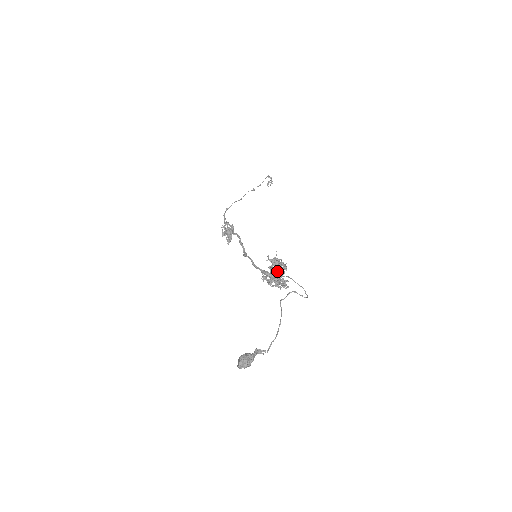
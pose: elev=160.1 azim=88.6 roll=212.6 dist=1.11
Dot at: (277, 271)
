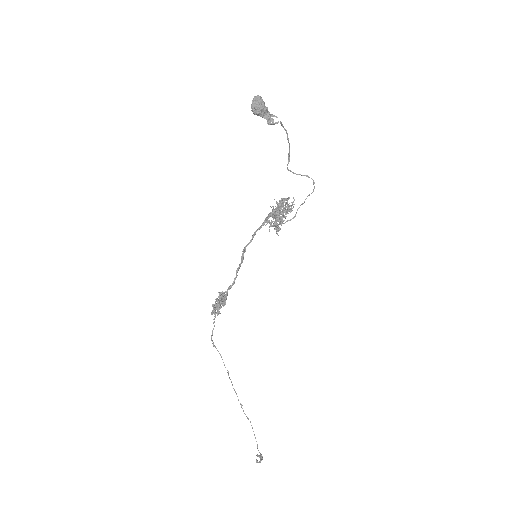
Dot at: occluded
